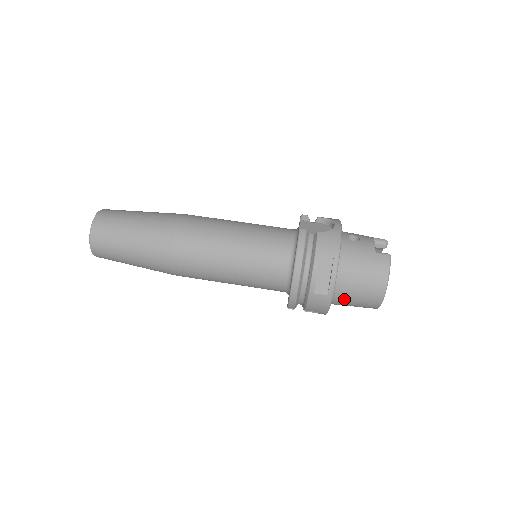
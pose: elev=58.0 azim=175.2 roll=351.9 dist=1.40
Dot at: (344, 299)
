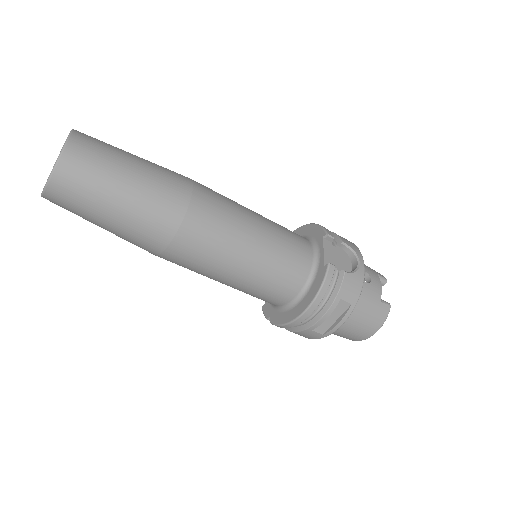
Dot at: occluded
